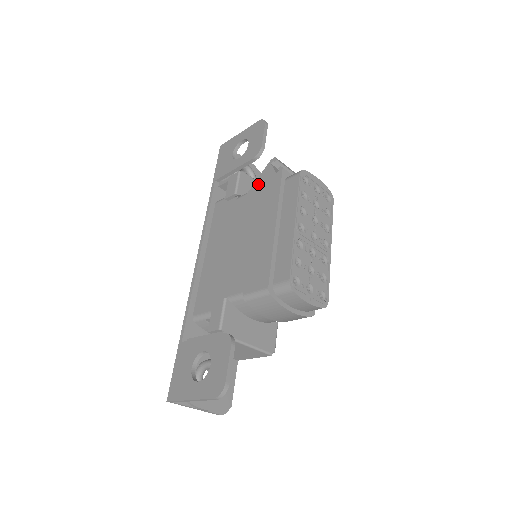
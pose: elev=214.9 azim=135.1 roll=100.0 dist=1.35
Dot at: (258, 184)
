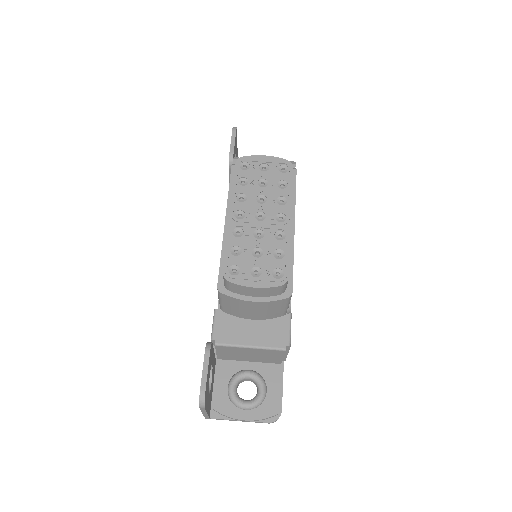
Dot at: occluded
